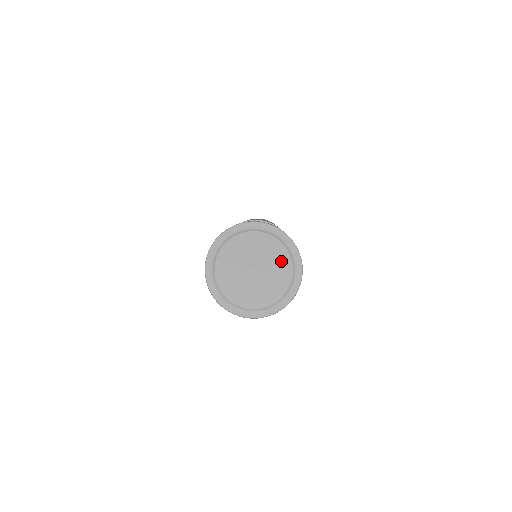
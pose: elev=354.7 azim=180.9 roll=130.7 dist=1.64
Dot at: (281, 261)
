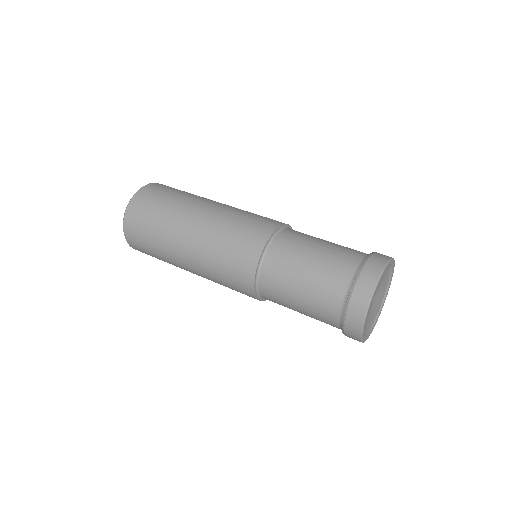
Dot at: (386, 280)
